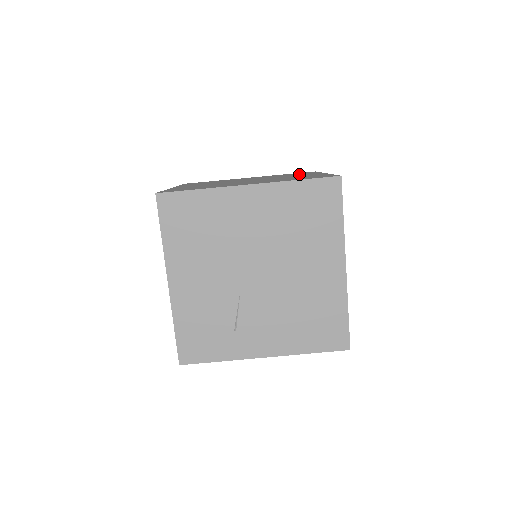
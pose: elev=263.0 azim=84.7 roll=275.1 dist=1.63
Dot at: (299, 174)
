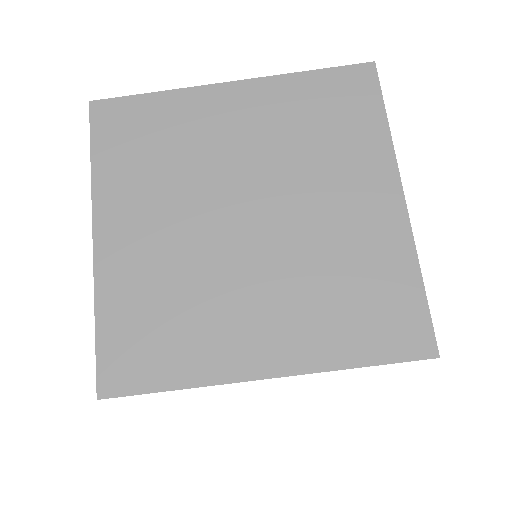
Dot at: (345, 144)
